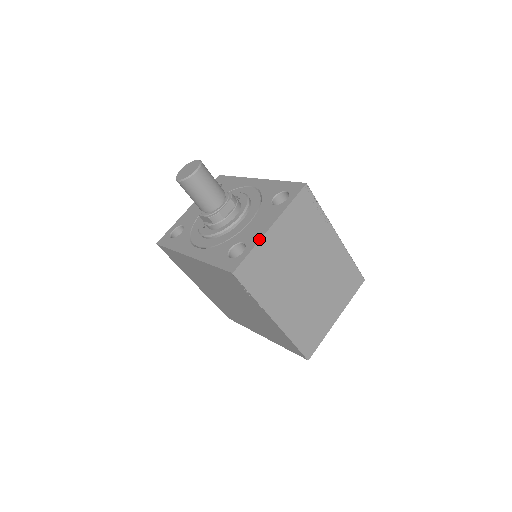
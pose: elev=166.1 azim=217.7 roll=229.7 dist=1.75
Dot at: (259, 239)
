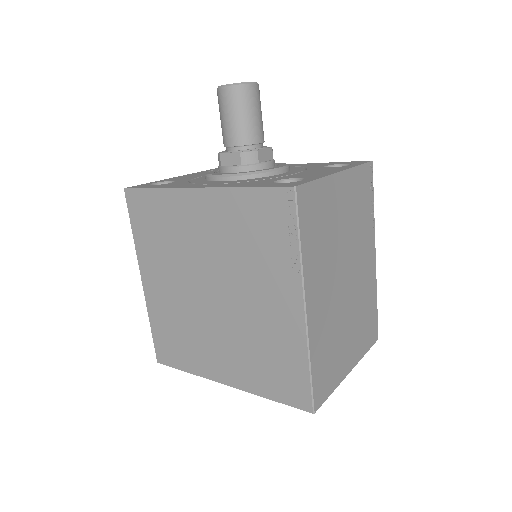
Dot at: (326, 175)
